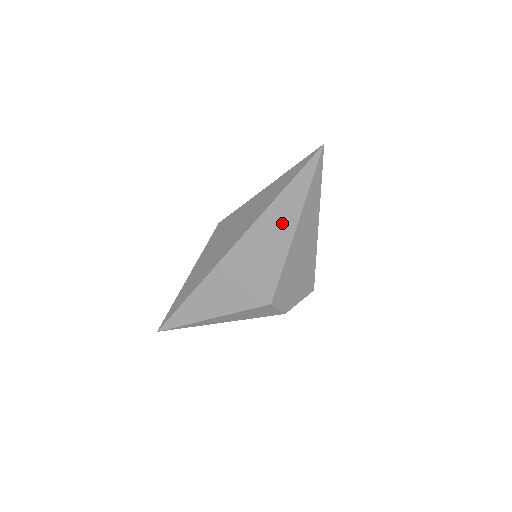
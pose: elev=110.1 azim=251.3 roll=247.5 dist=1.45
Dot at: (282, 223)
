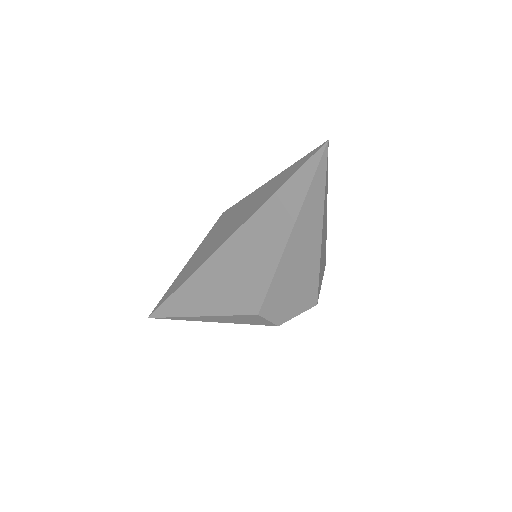
Dot at: (275, 227)
